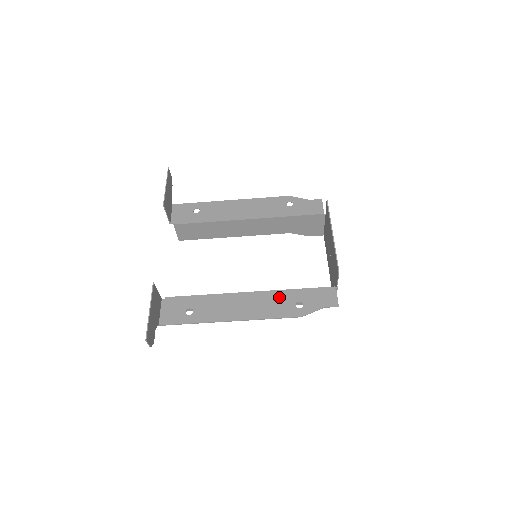
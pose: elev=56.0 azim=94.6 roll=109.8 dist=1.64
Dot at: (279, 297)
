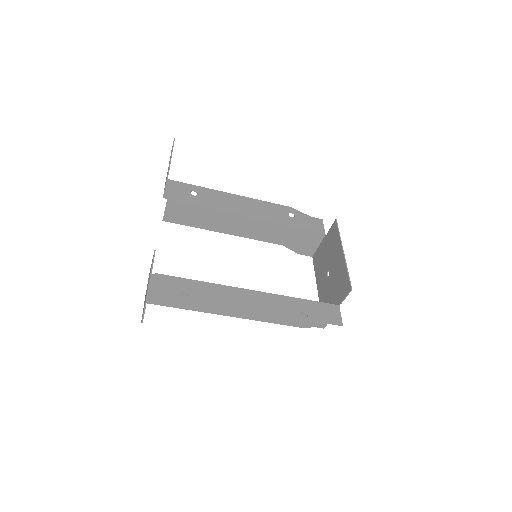
Dot at: (283, 302)
